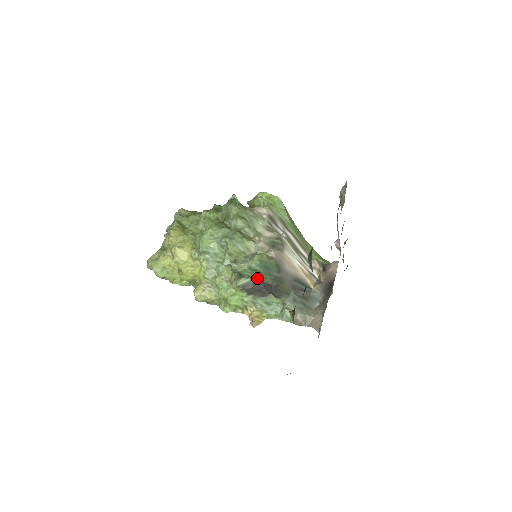
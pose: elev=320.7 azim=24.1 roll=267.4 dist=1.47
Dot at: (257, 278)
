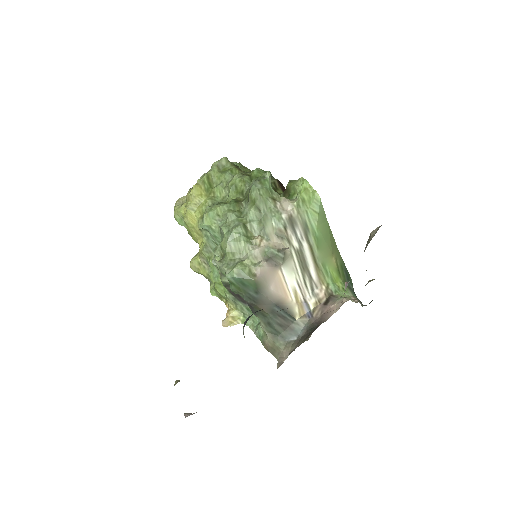
Dot at: (231, 289)
